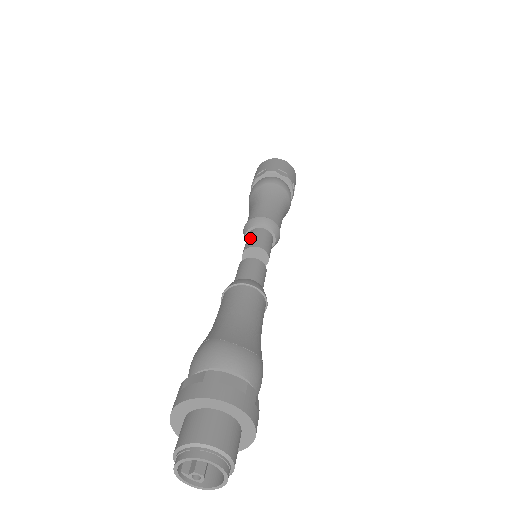
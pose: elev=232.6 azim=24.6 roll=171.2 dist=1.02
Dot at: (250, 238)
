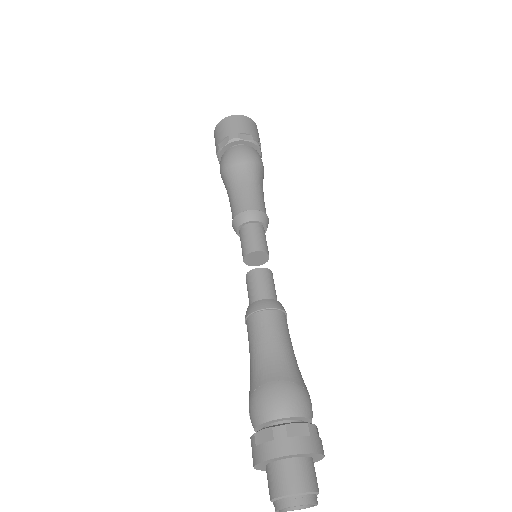
Dot at: (258, 236)
